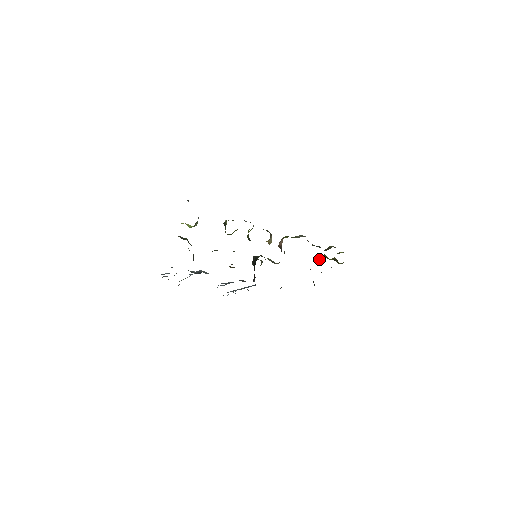
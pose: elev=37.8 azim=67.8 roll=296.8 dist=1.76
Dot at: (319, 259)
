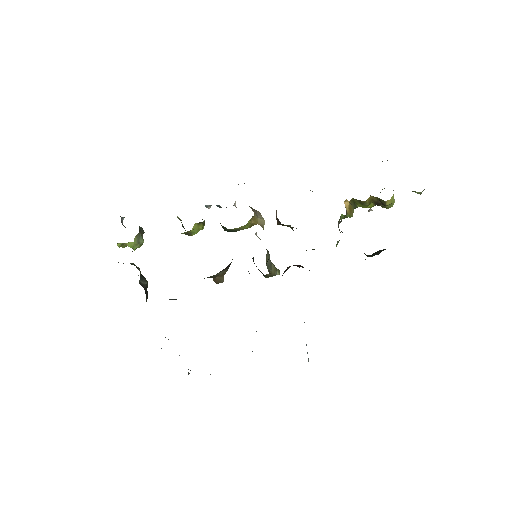
Dot at: (350, 212)
